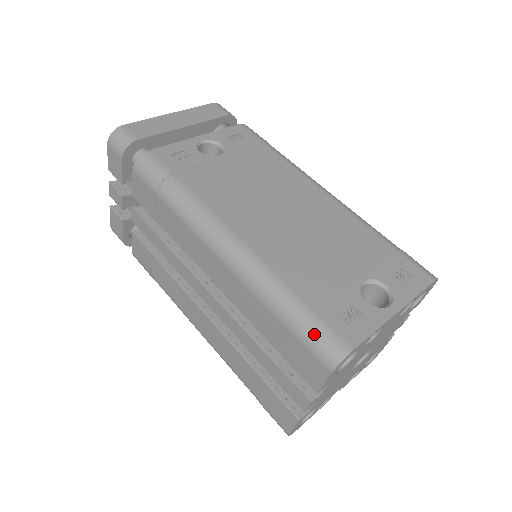
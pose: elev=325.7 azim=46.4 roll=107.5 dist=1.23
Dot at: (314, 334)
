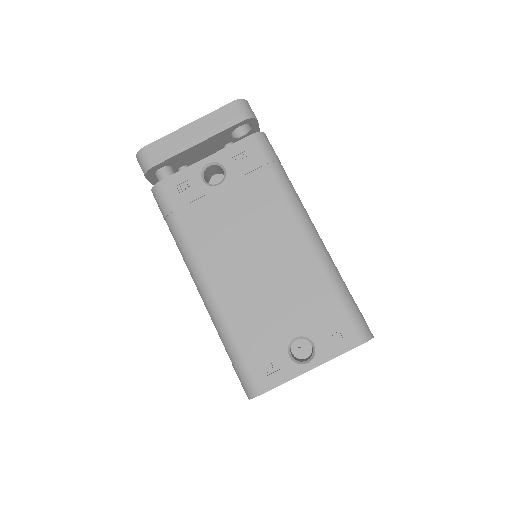
Dot at: (240, 375)
